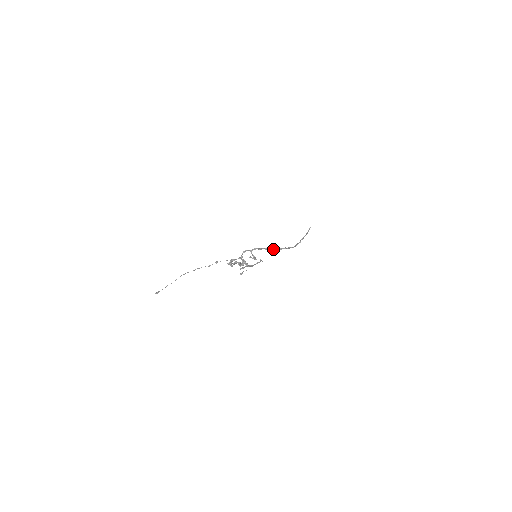
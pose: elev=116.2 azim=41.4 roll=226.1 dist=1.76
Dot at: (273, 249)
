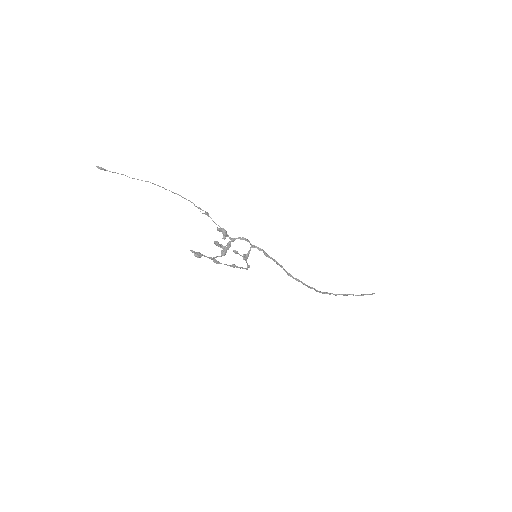
Dot at: (286, 271)
